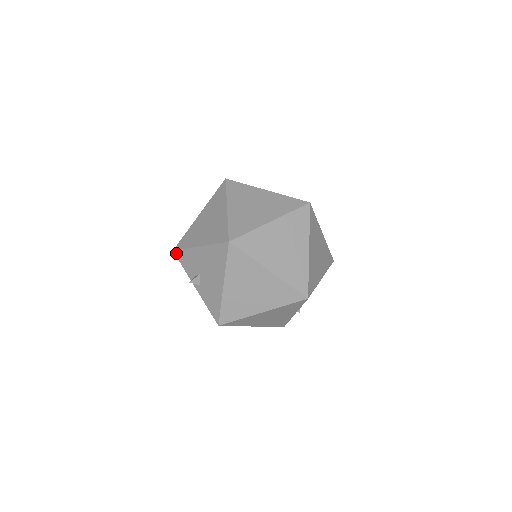
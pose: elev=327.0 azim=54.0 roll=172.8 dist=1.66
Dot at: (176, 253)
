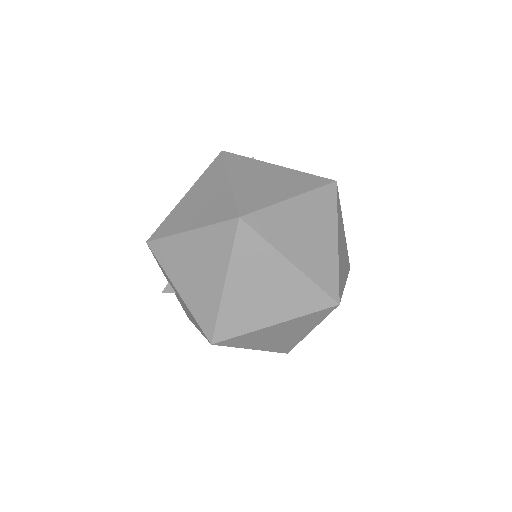
Dot at: (150, 249)
